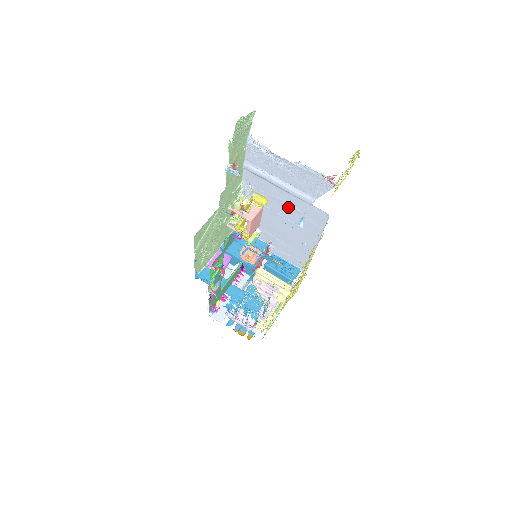
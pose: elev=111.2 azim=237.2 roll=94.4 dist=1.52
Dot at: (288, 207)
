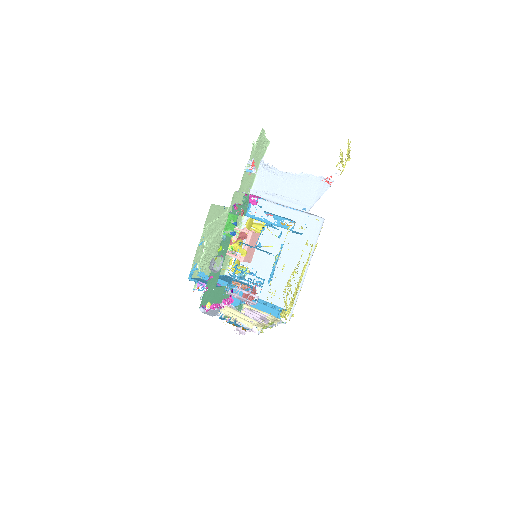
Dot at: occluded
